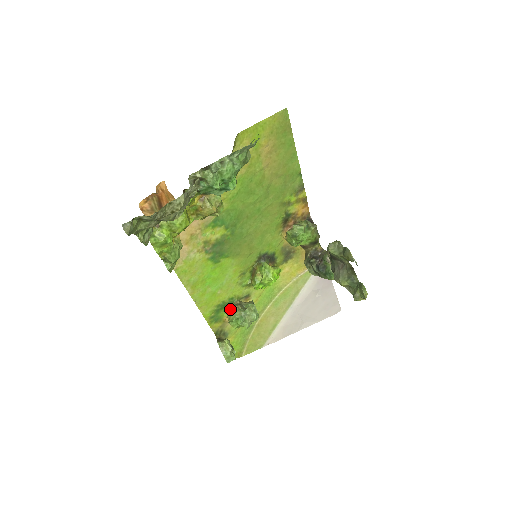
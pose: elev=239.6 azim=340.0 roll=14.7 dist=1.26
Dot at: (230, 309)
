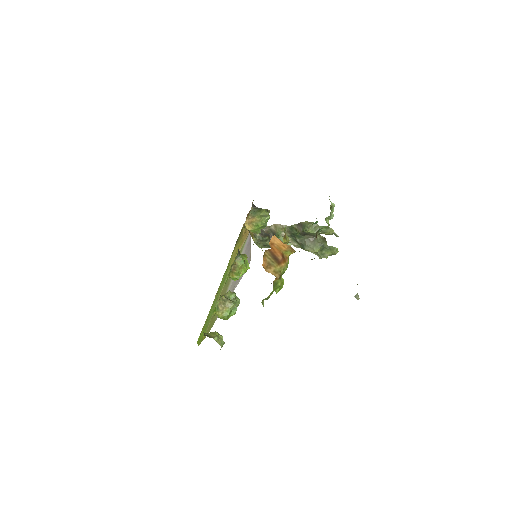
Dot at: (217, 307)
